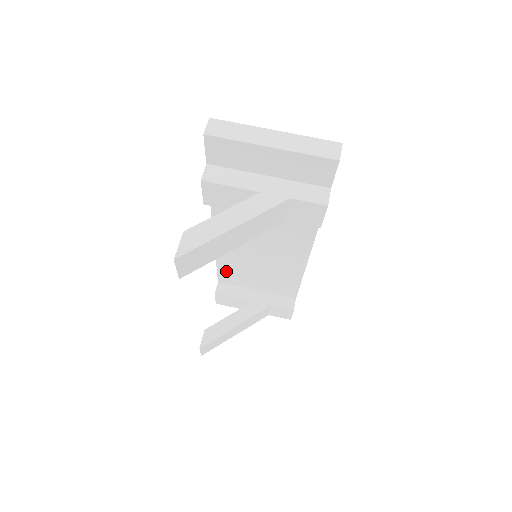
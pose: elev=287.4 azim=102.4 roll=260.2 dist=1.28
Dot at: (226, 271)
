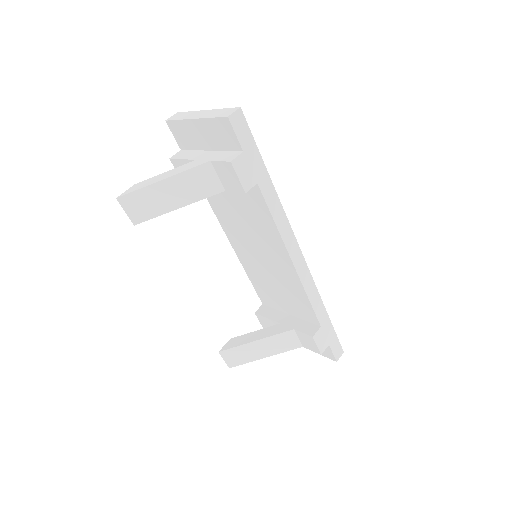
Dot at: (258, 286)
